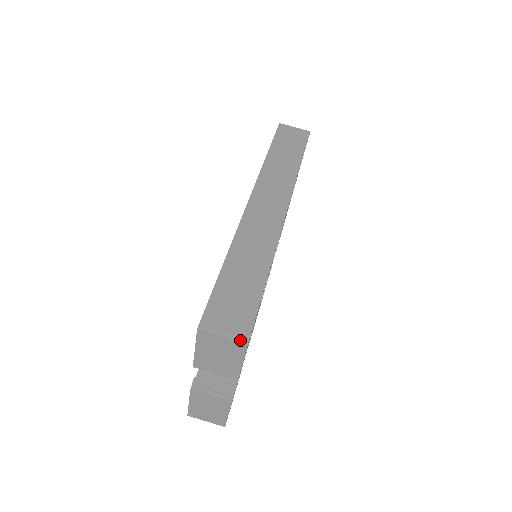
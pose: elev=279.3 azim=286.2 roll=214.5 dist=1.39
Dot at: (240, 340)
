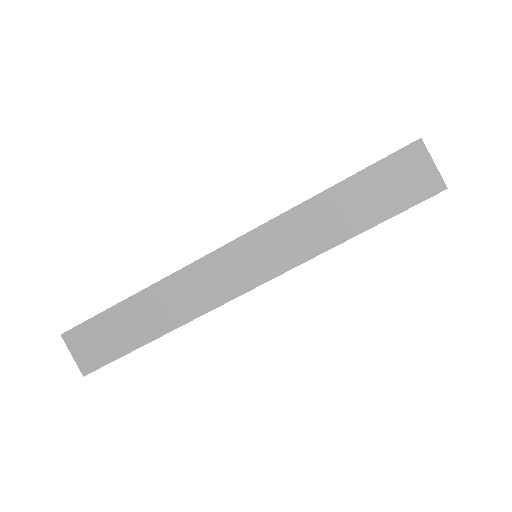
Dot at: (80, 369)
